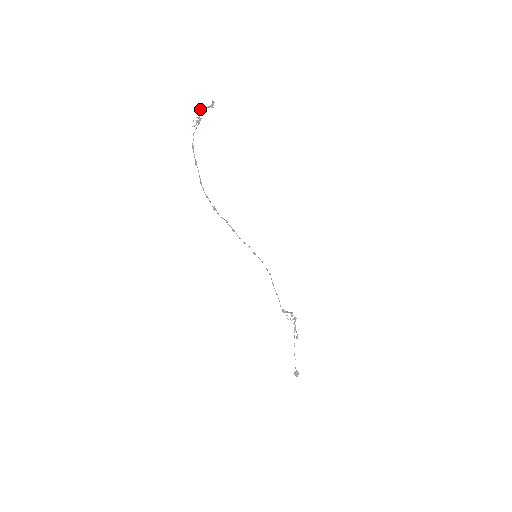
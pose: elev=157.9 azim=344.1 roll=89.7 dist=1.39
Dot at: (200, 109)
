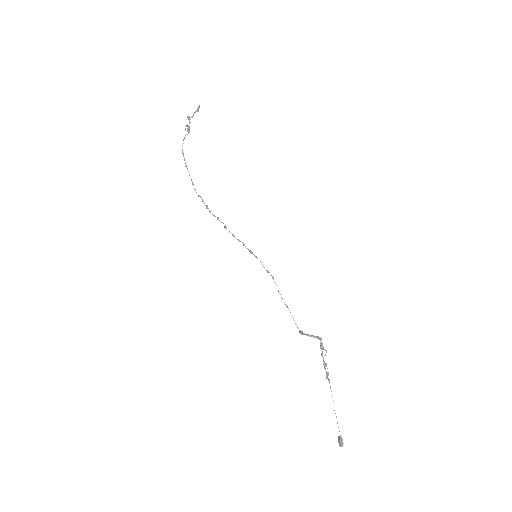
Dot at: (187, 117)
